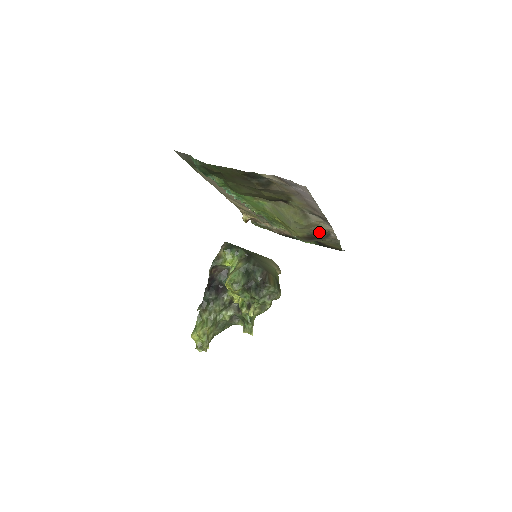
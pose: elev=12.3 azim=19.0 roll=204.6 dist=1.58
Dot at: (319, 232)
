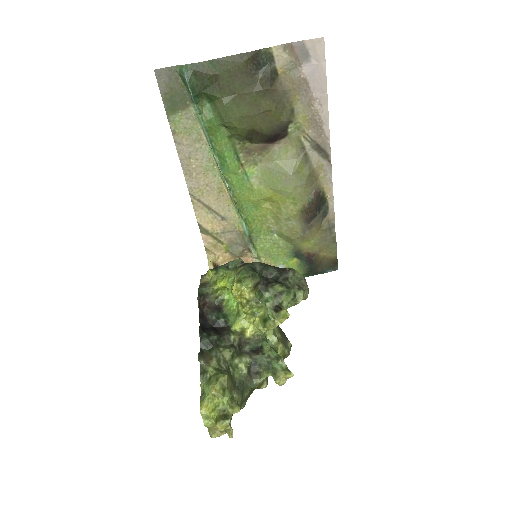
Dot at: (319, 195)
